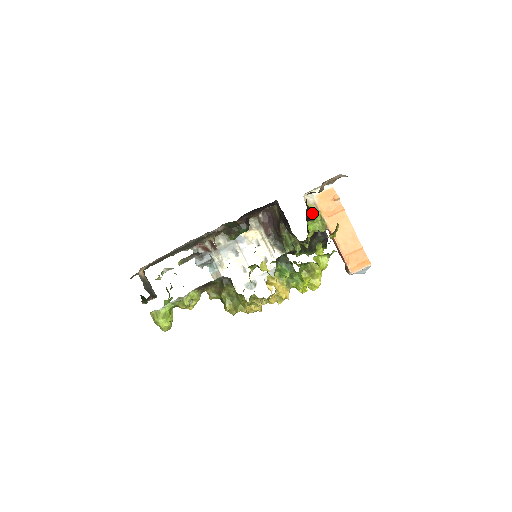
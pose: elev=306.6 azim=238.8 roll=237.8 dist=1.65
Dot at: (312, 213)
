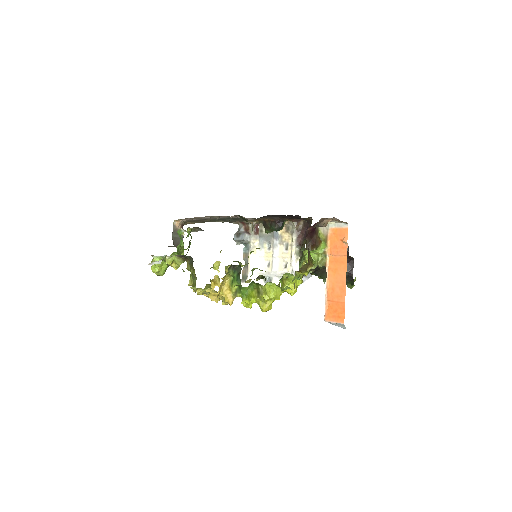
Dot at: (314, 243)
